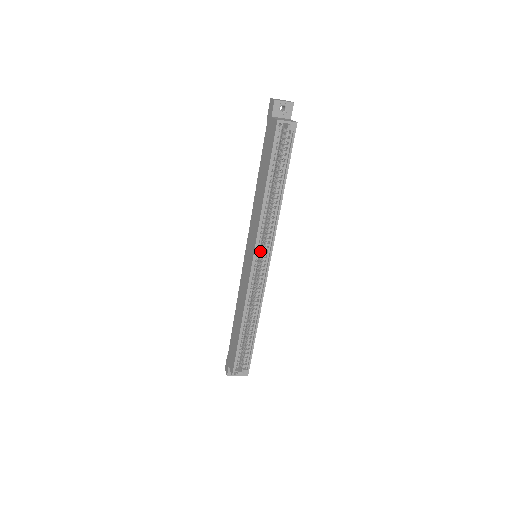
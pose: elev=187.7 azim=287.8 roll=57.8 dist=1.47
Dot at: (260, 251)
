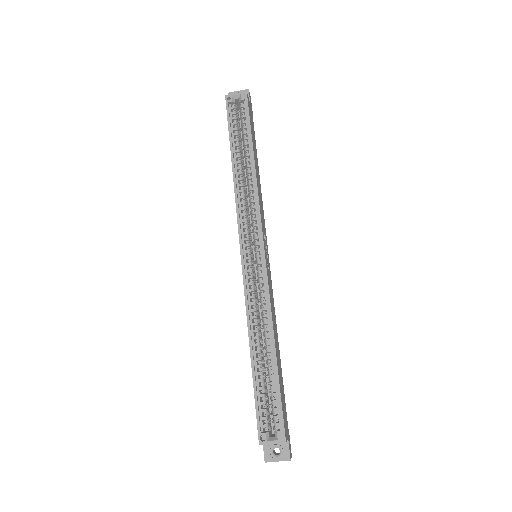
Dot at: occluded
